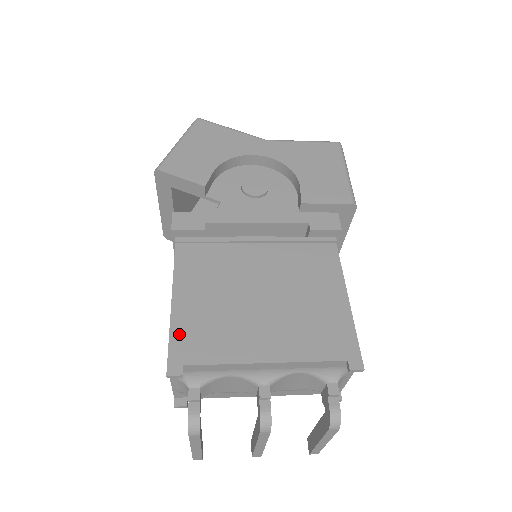
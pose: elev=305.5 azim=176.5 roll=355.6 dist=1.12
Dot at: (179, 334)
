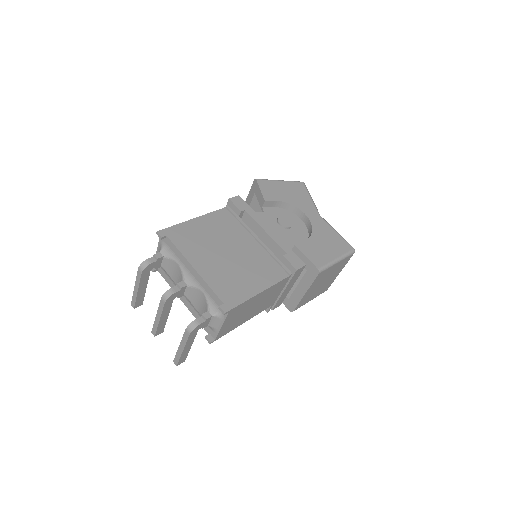
Dot at: (180, 228)
